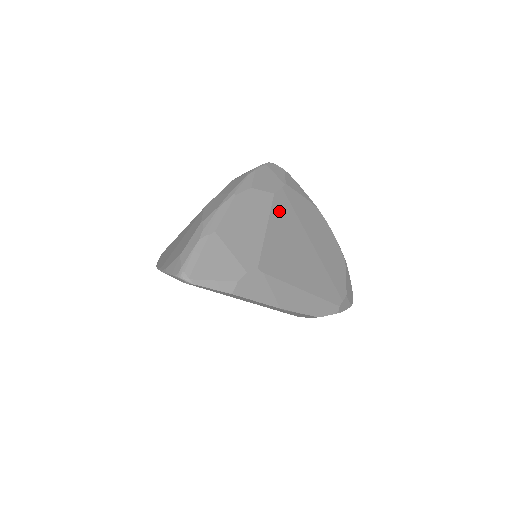
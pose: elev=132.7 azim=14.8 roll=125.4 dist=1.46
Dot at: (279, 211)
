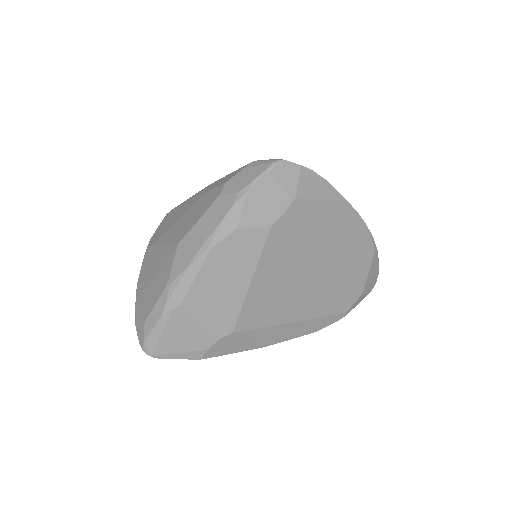
Dot at: (276, 247)
